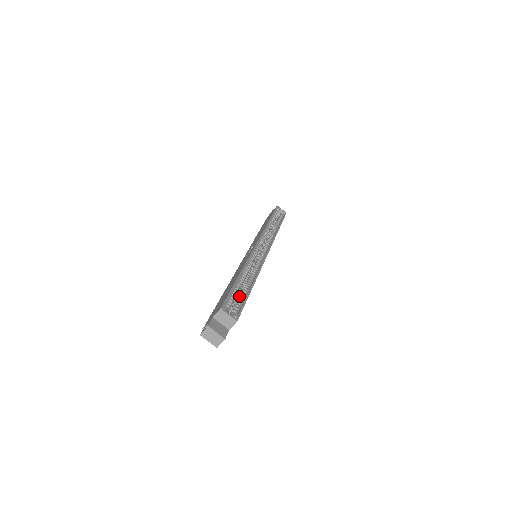
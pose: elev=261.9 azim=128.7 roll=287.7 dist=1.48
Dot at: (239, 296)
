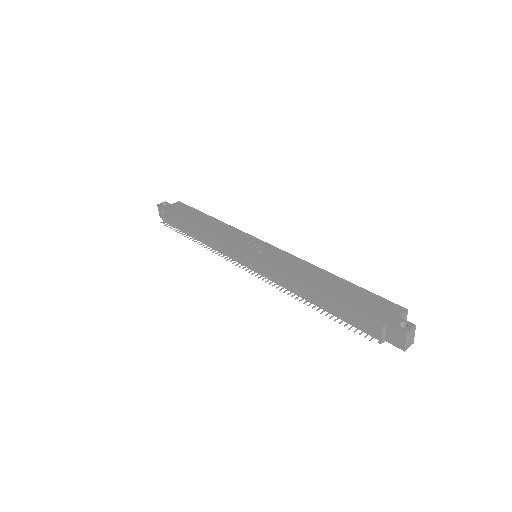
Dot at: occluded
